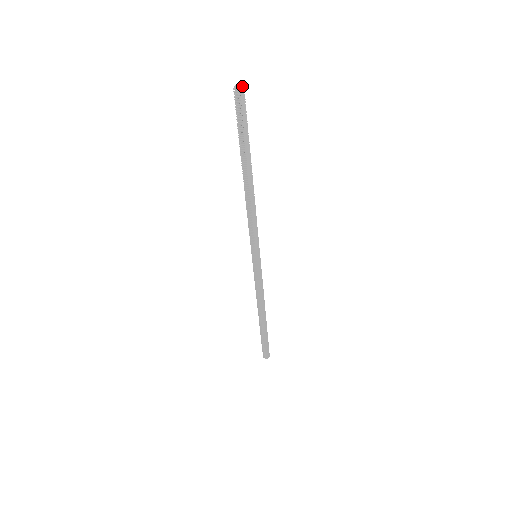
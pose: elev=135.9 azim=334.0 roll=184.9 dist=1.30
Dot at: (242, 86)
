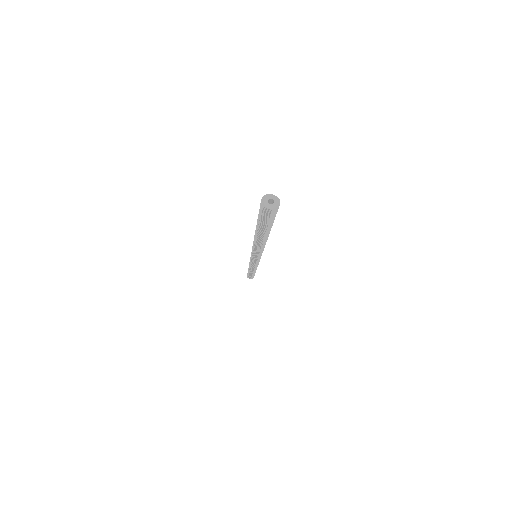
Dot at: (277, 202)
